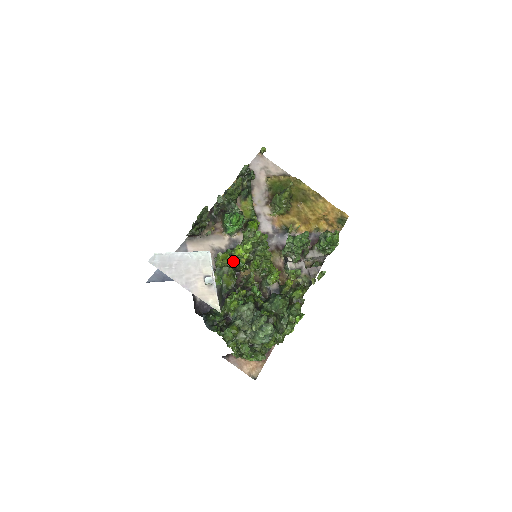
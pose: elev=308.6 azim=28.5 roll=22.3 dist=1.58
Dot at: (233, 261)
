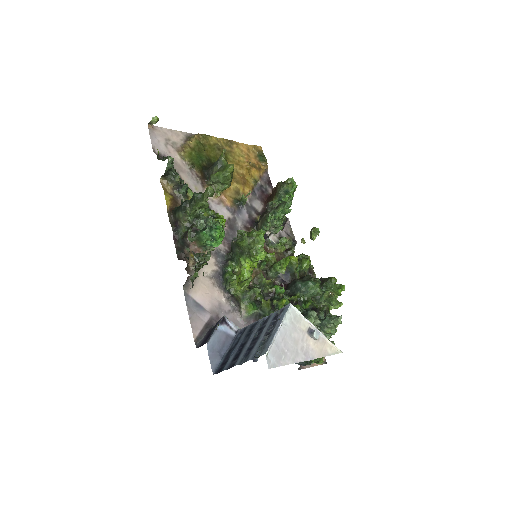
Dot at: (250, 279)
